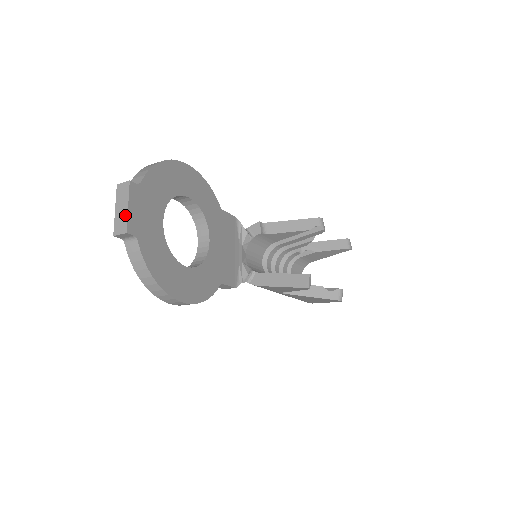
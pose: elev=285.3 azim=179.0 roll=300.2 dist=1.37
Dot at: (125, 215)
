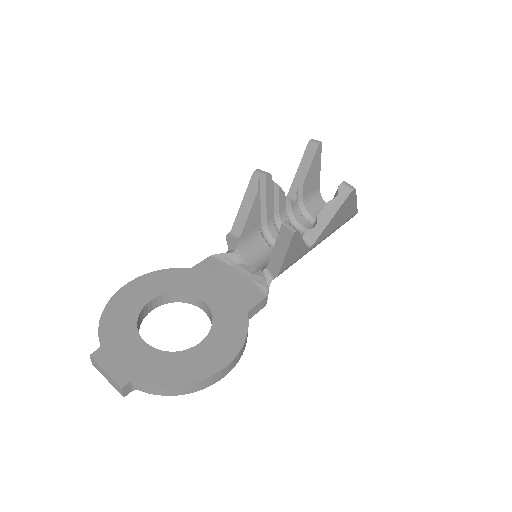
Dot at: (110, 378)
